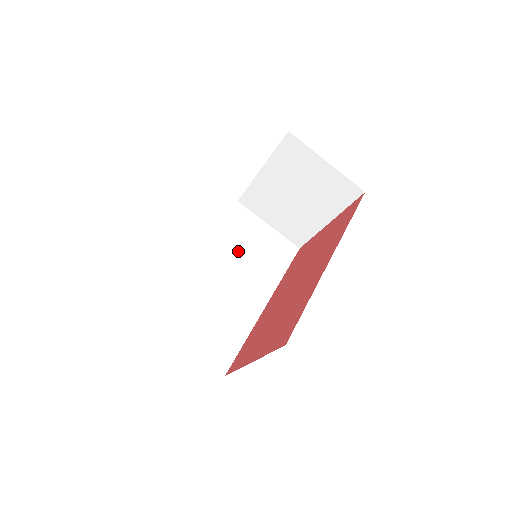
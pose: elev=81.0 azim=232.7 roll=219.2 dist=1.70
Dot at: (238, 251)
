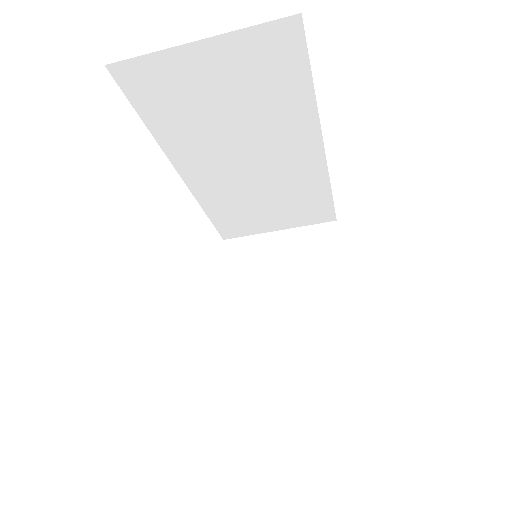
Dot at: (213, 130)
